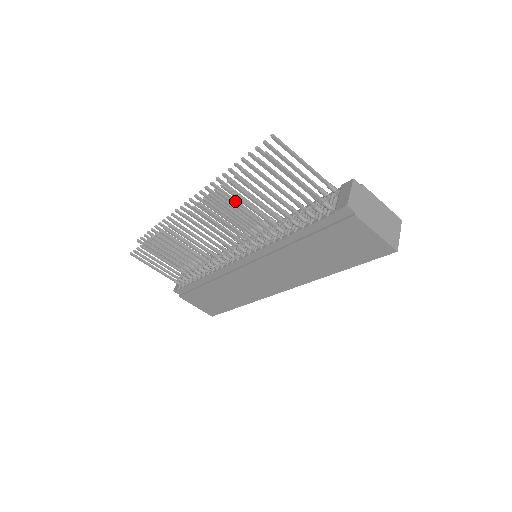
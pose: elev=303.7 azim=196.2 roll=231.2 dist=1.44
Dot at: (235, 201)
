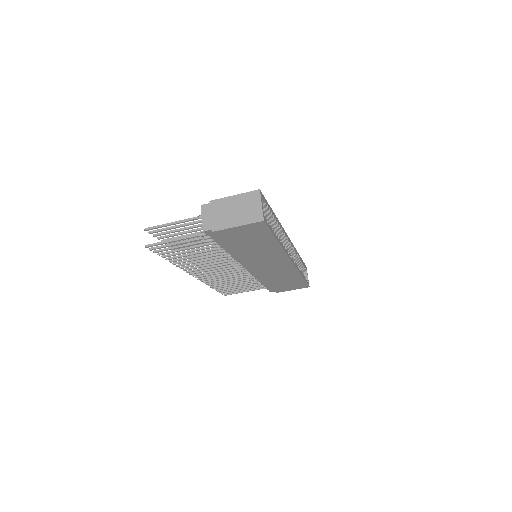
Dot at: occluded
